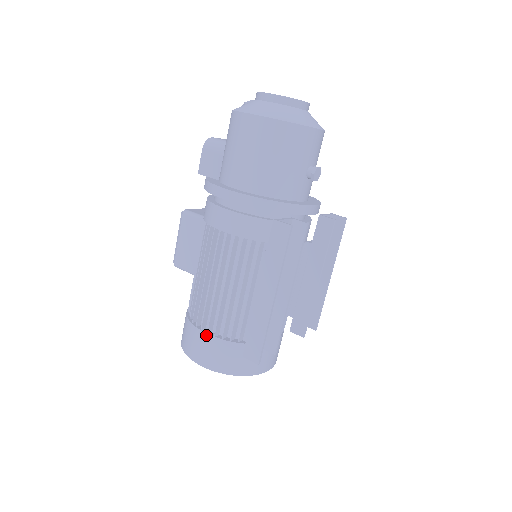
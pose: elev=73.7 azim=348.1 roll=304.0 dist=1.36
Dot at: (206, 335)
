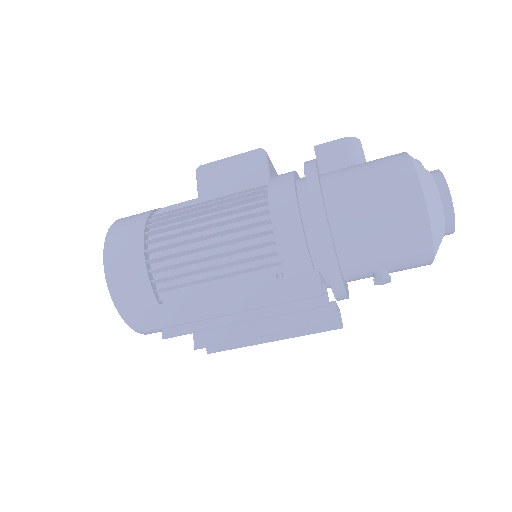
Dot at: (142, 250)
